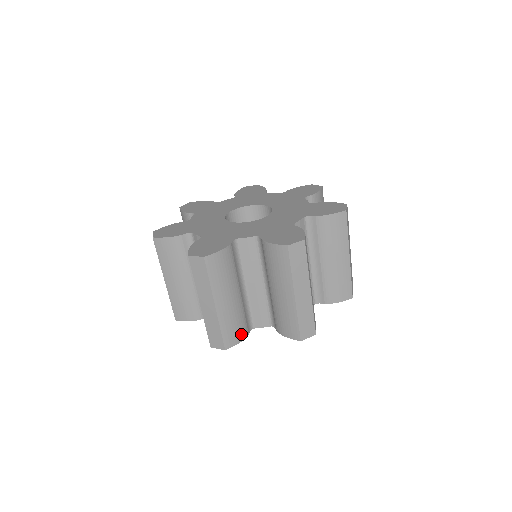
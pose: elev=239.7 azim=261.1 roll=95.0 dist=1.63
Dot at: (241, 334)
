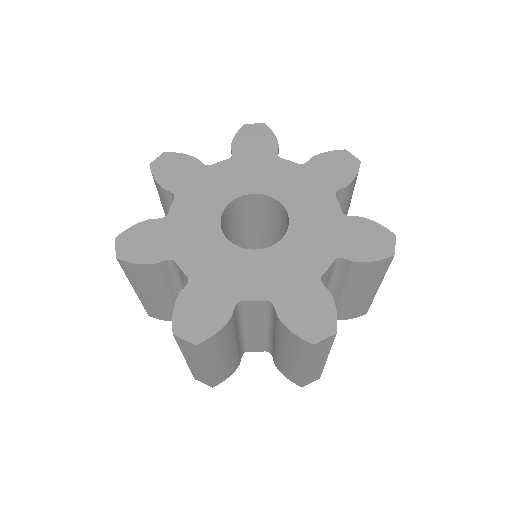
Dot at: (232, 370)
